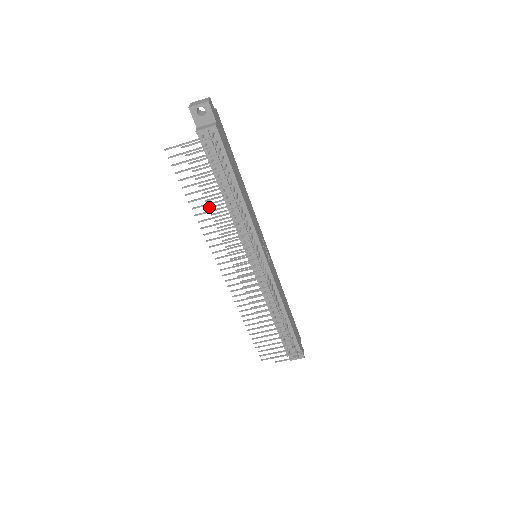
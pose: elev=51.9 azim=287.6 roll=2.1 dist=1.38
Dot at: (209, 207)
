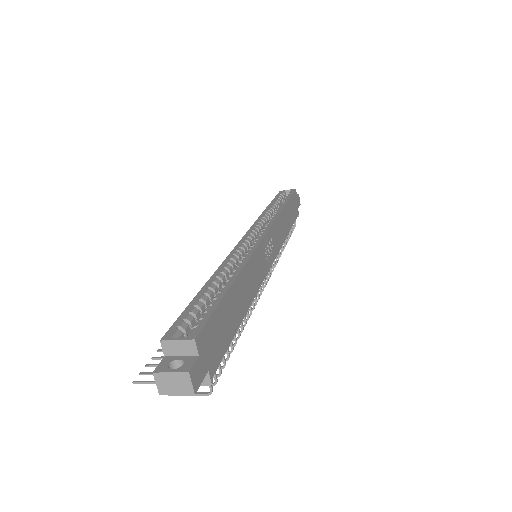
Dot at: occluded
